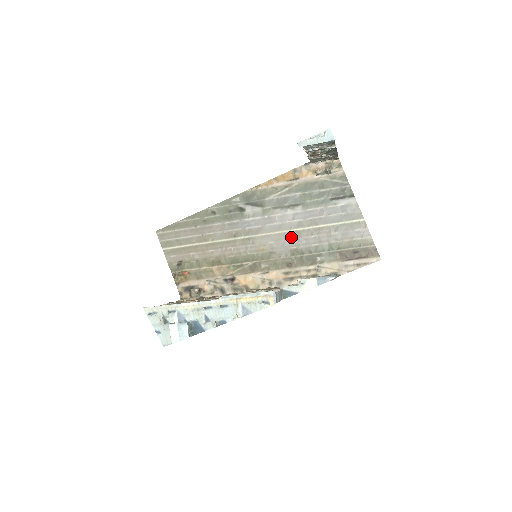
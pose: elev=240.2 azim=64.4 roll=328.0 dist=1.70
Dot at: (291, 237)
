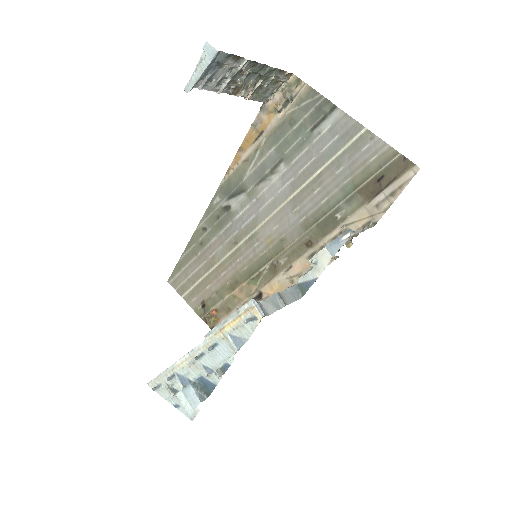
Dot at: (292, 208)
